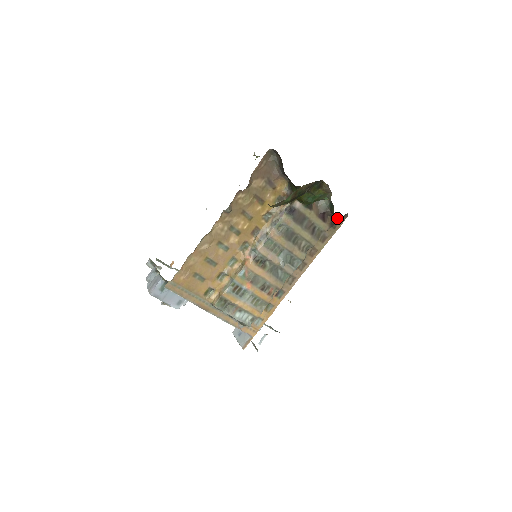
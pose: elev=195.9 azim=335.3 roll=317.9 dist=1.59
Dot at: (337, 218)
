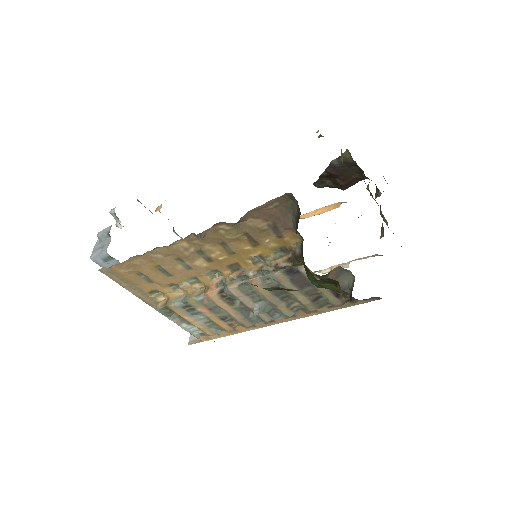
Dot at: occluded
